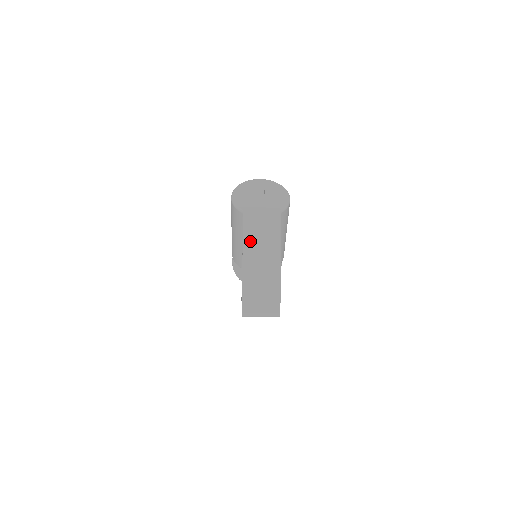
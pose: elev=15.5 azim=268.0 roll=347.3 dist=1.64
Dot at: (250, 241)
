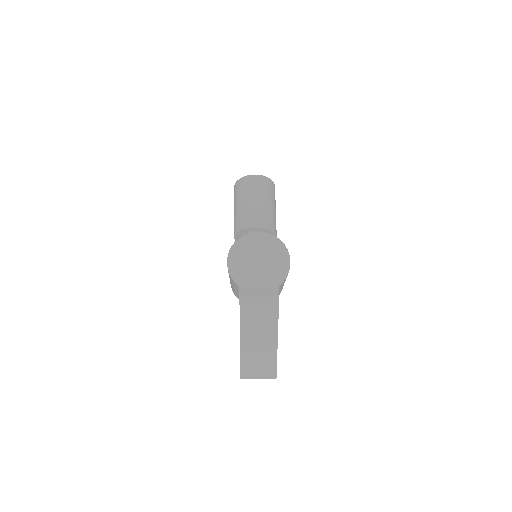
Dot at: (247, 320)
